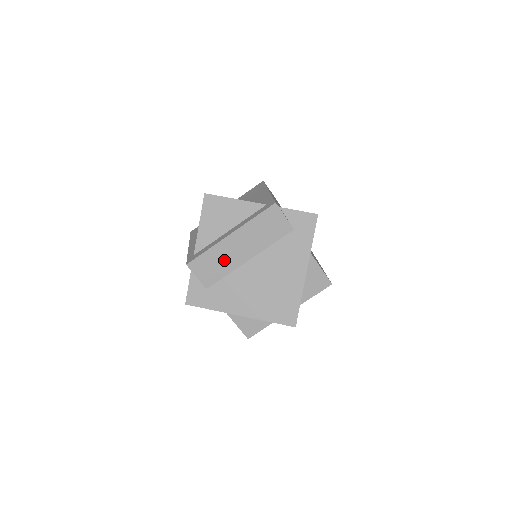
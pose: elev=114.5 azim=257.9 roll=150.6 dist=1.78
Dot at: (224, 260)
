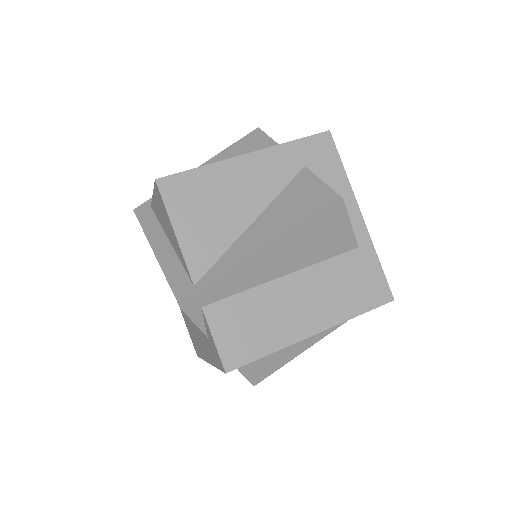
Dot at: occluded
